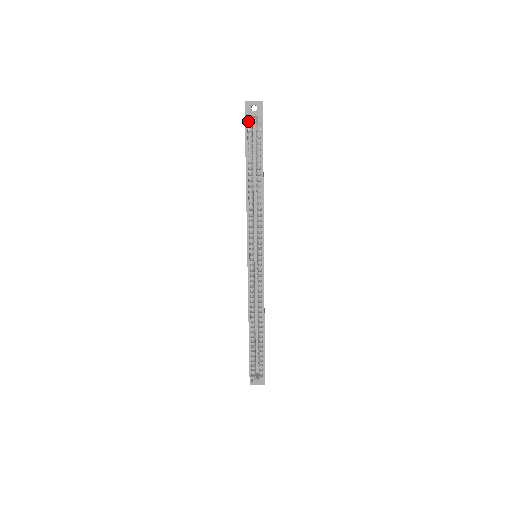
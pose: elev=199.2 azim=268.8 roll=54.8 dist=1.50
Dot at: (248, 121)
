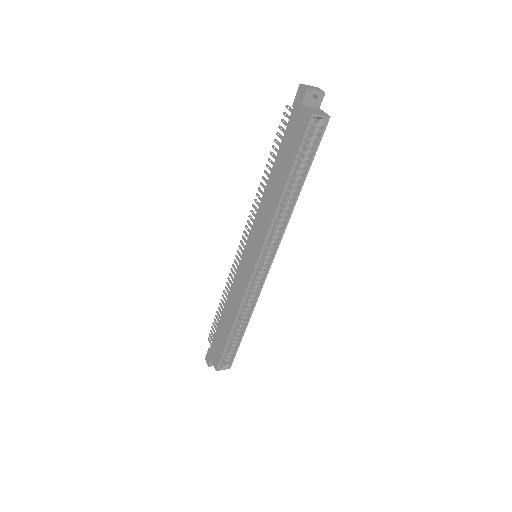
Dot at: (312, 122)
